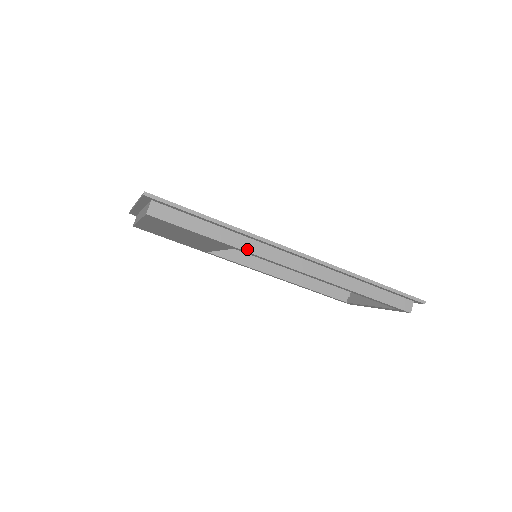
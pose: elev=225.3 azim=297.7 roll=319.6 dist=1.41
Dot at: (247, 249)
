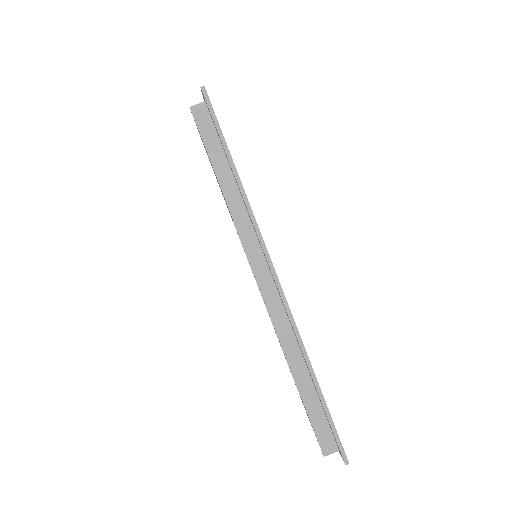
Dot at: (237, 221)
